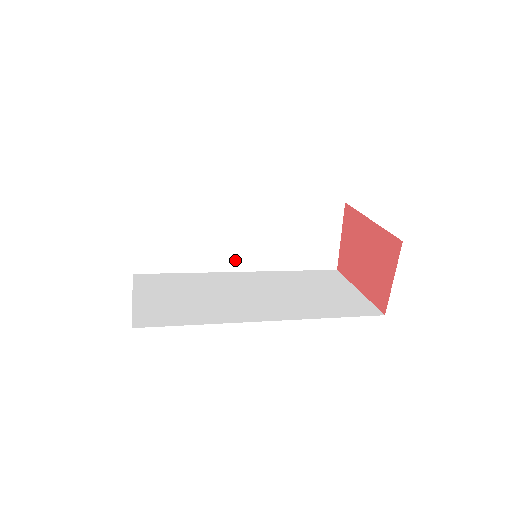
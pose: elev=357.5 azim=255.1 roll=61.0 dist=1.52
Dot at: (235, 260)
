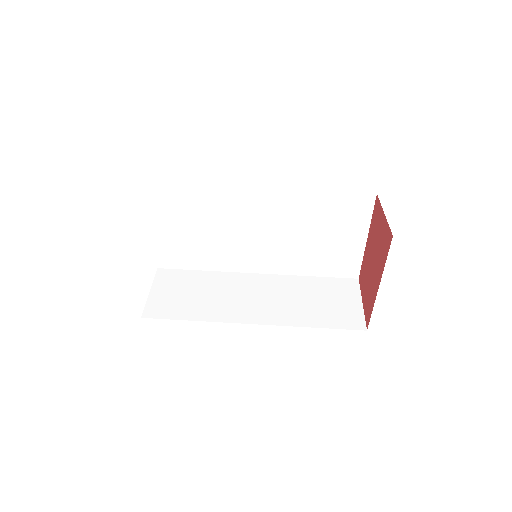
Dot at: occluded
